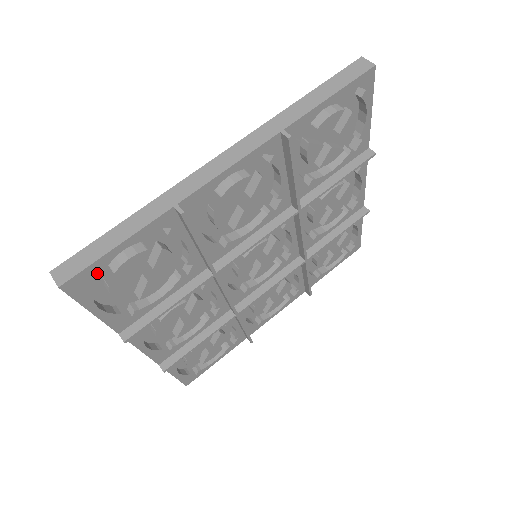
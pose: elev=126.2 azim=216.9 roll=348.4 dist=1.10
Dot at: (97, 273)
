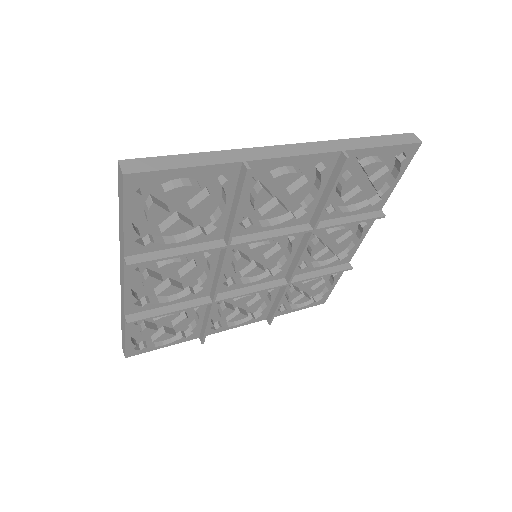
Dot at: (156, 182)
